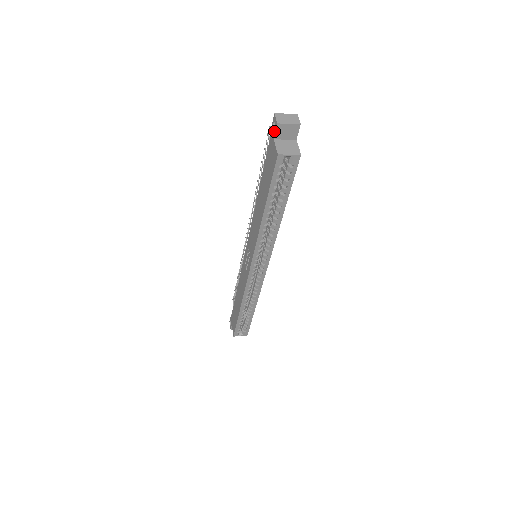
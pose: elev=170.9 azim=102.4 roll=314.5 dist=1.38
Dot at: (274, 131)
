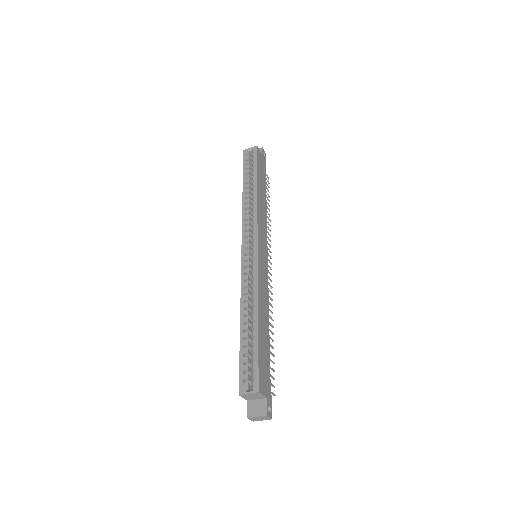
Dot at: occluded
